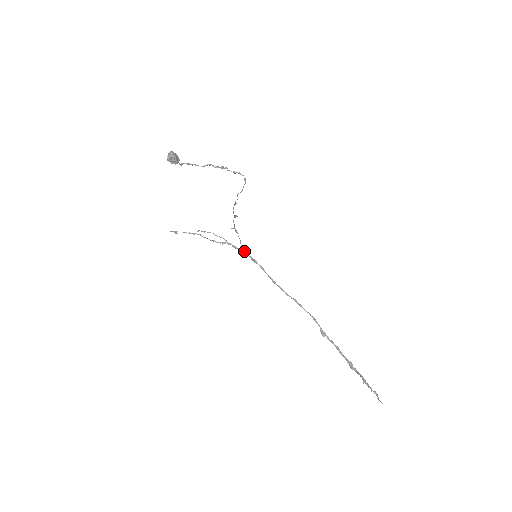
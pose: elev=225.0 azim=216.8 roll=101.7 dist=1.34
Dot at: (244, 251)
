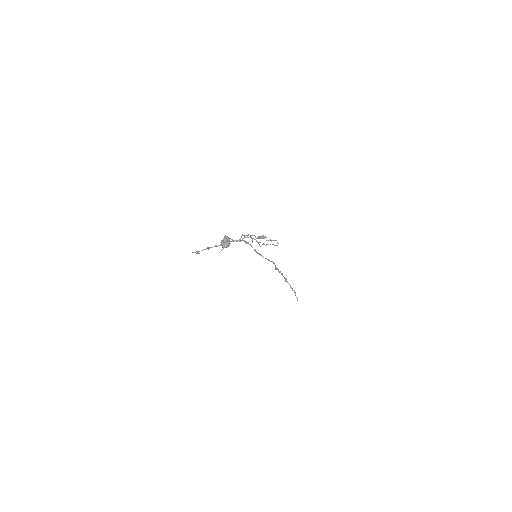
Dot at: occluded
